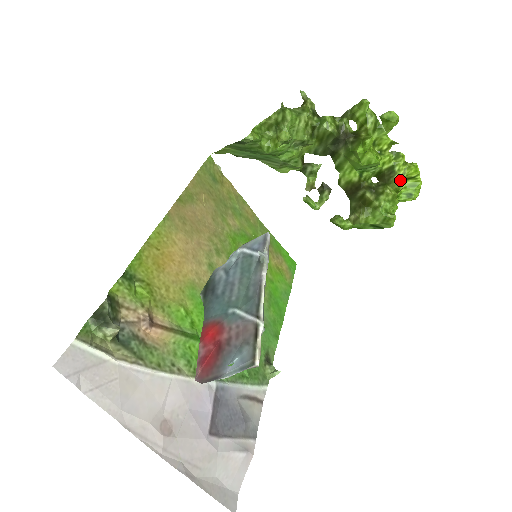
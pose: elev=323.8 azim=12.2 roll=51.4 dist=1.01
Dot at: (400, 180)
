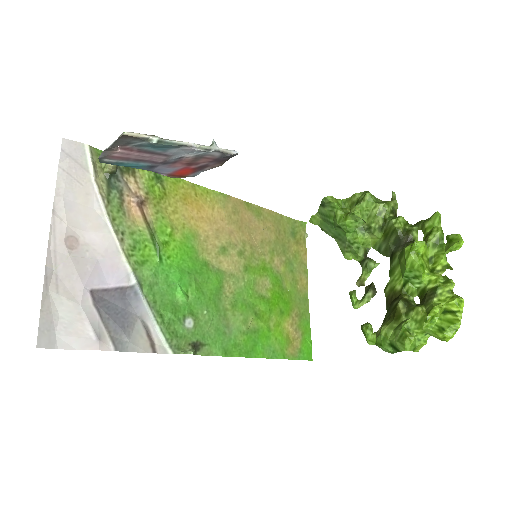
Dot at: (436, 304)
